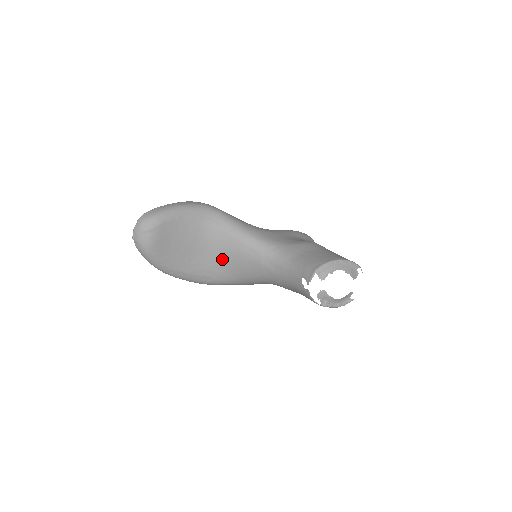
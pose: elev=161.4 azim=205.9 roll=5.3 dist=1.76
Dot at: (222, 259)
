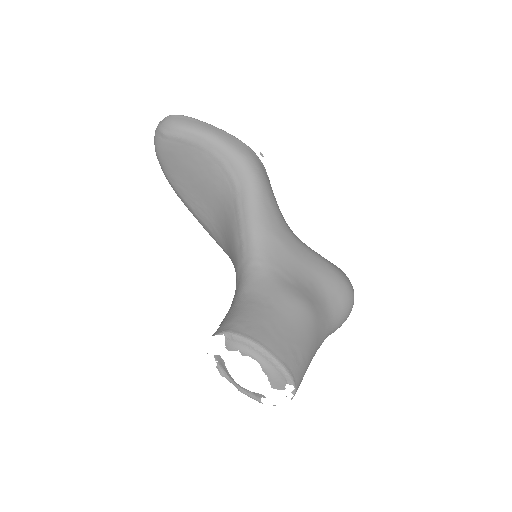
Dot at: (223, 226)
